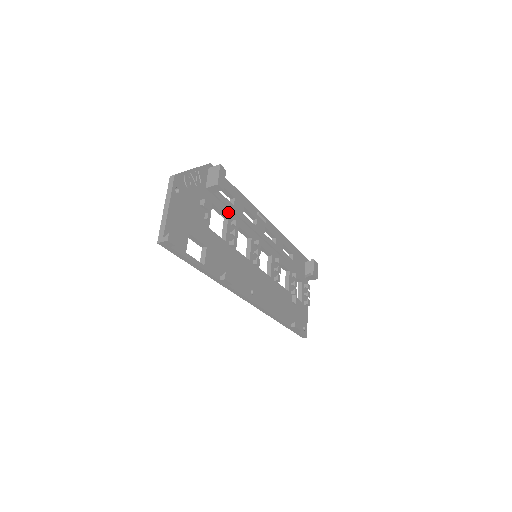
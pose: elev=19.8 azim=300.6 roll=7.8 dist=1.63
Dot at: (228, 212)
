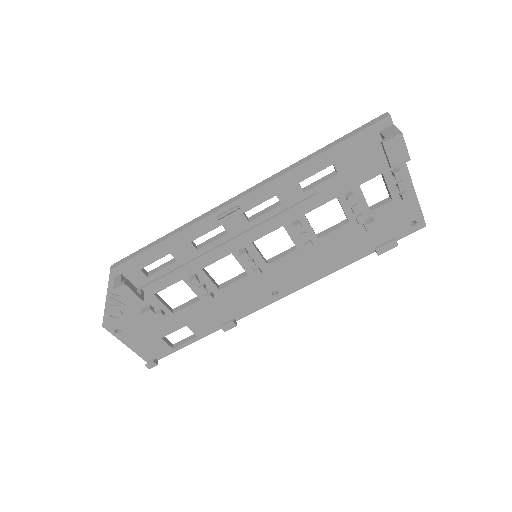
Dot at: (177, 276)
